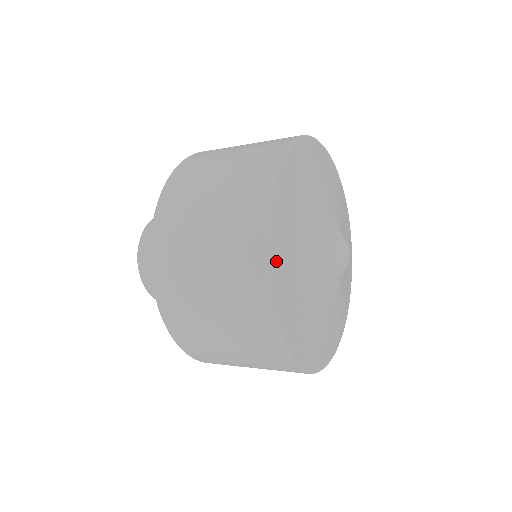
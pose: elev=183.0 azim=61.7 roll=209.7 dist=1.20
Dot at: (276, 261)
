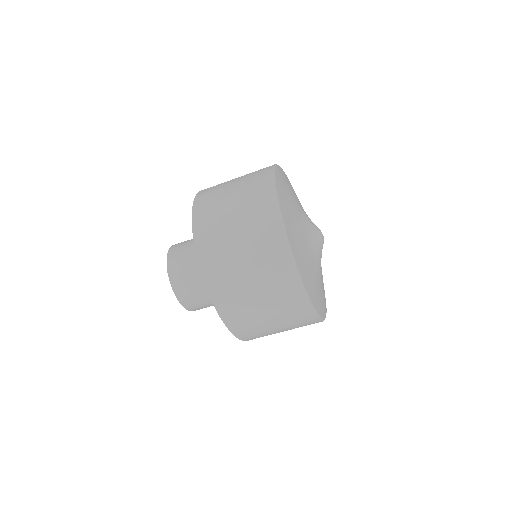
Dot at: (282, 172)
